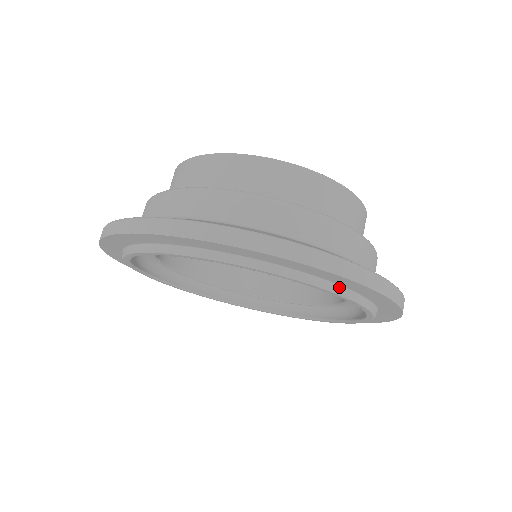
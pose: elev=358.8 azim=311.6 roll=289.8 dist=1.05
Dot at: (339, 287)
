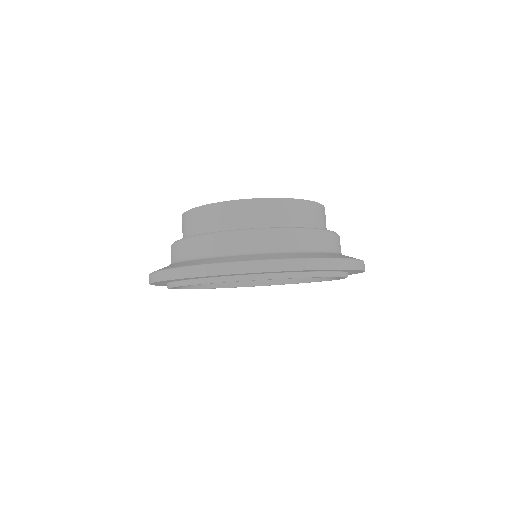
Dot at: occluded
